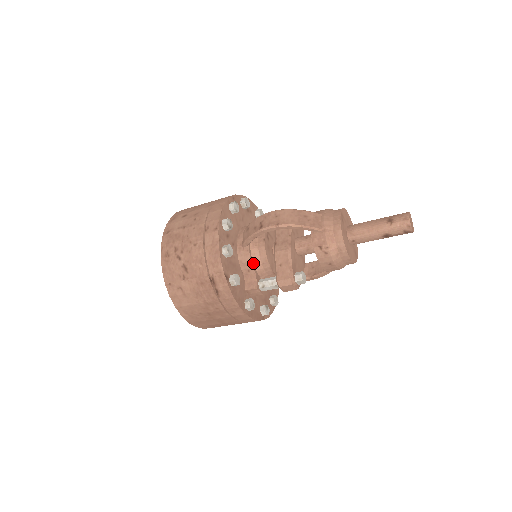
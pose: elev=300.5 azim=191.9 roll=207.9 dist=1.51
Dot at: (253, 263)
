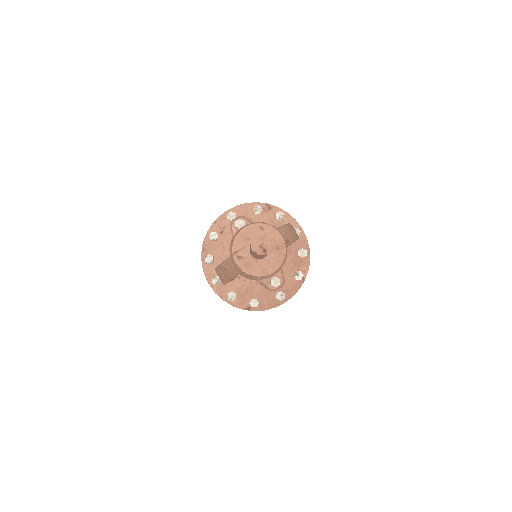
Dot at: (252, 280)
